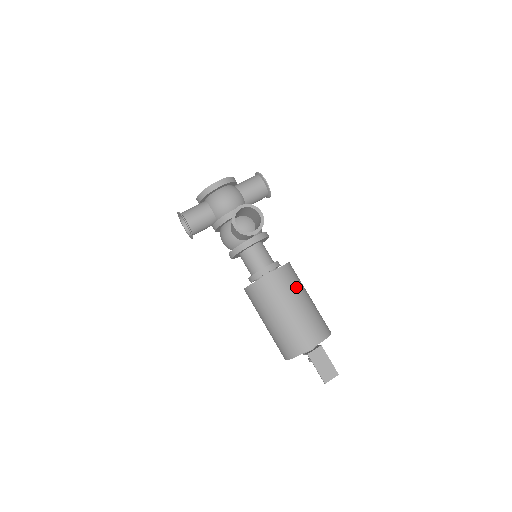
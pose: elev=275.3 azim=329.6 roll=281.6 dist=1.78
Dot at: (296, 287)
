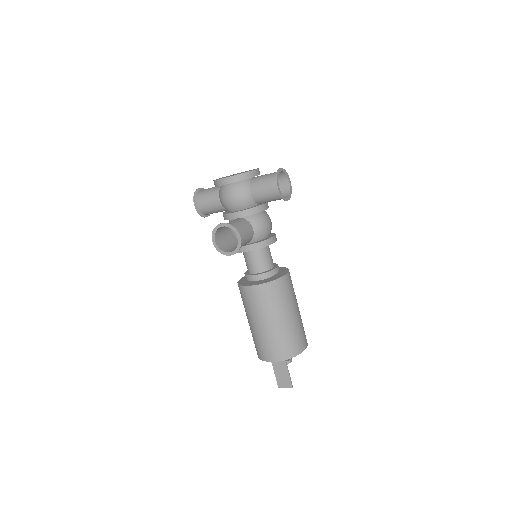
Dot at: (272, 307)
